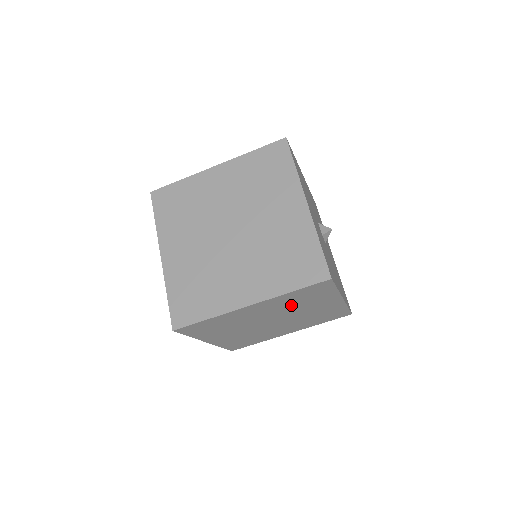
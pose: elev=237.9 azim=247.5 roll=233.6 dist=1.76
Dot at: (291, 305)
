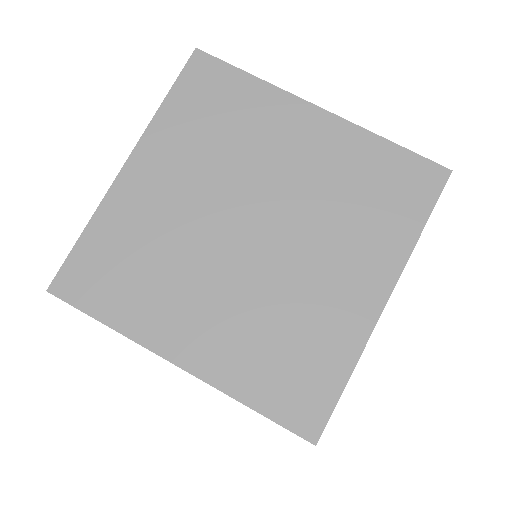
Dot at: (217, 151)
